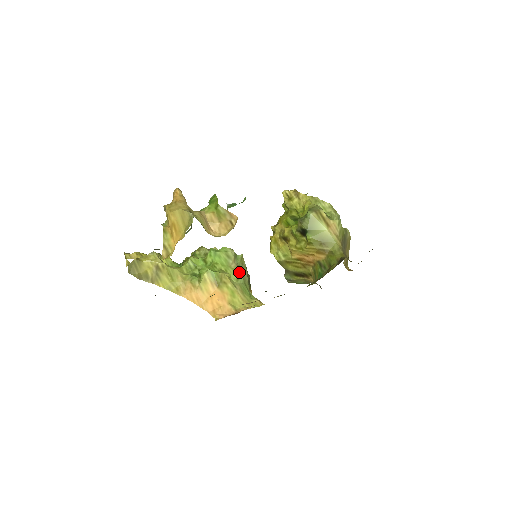
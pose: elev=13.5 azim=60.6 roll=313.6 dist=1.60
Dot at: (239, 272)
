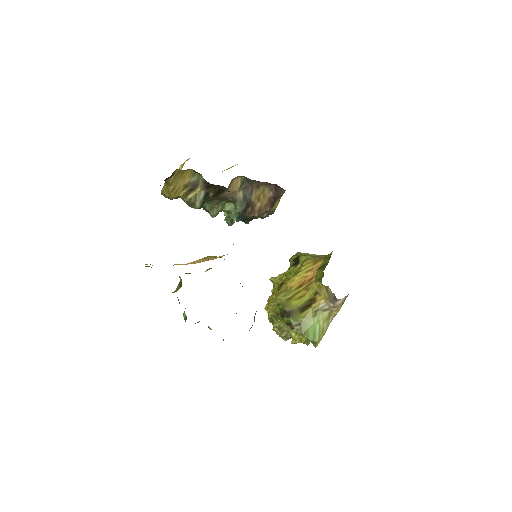
Dot at: occluded
